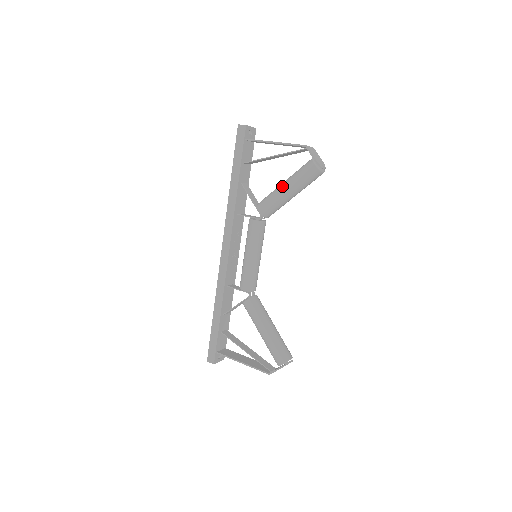
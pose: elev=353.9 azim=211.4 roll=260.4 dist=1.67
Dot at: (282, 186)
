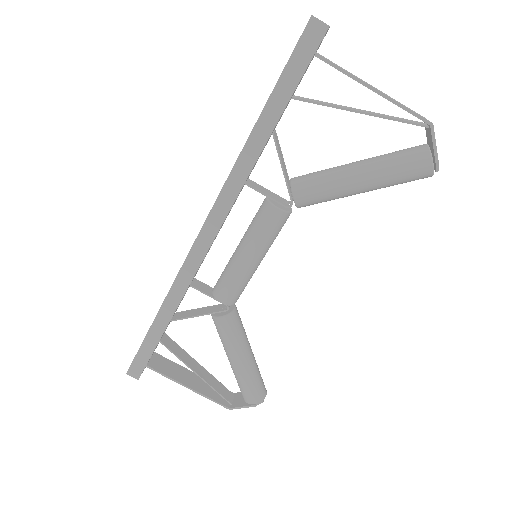
Dot at: (355, 174)
